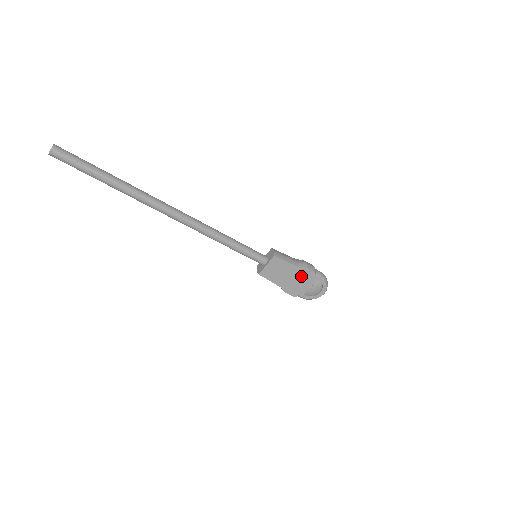
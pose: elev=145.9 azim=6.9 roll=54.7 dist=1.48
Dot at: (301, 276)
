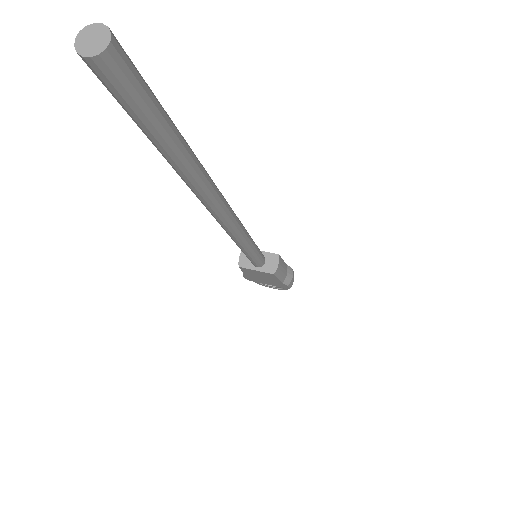
Dot at: (275, 283)
